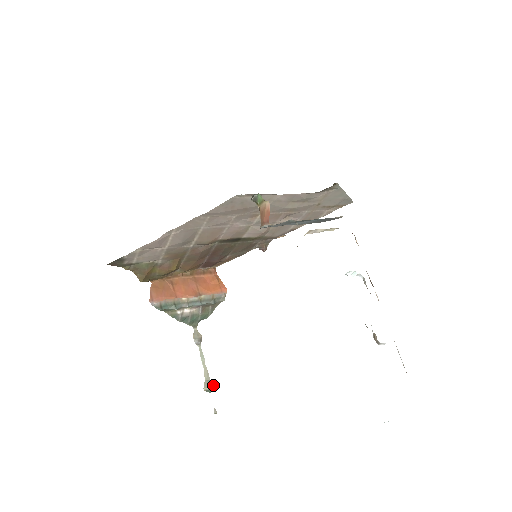
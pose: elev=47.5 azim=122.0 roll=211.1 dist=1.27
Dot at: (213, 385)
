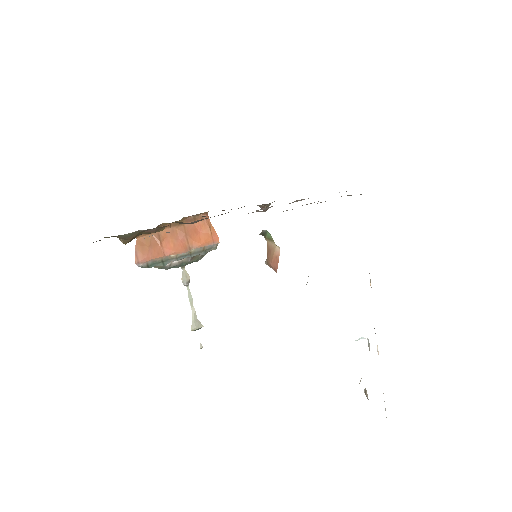
Dot at: (200, 325)
